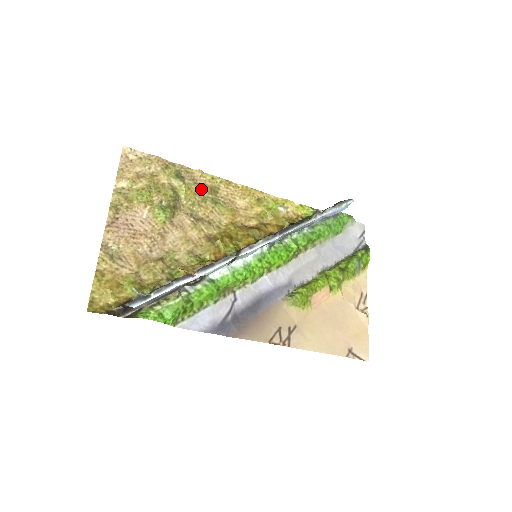
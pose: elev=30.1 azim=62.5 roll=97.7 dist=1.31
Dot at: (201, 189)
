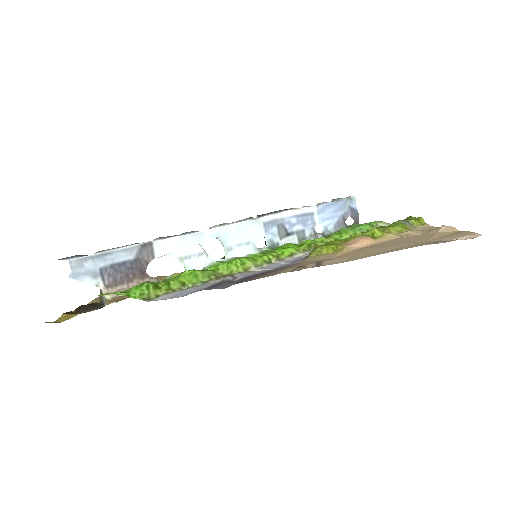
Dot at: occluded
